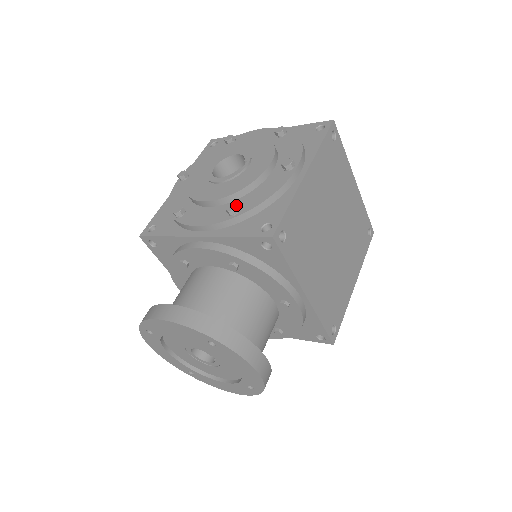
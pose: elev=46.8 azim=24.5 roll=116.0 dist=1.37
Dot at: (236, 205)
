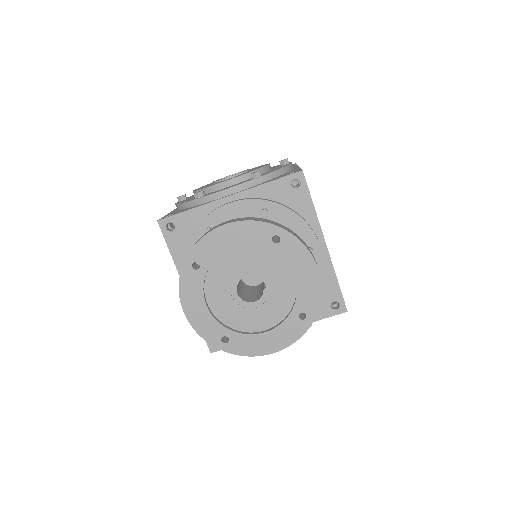
Dot at: (259, 170)
